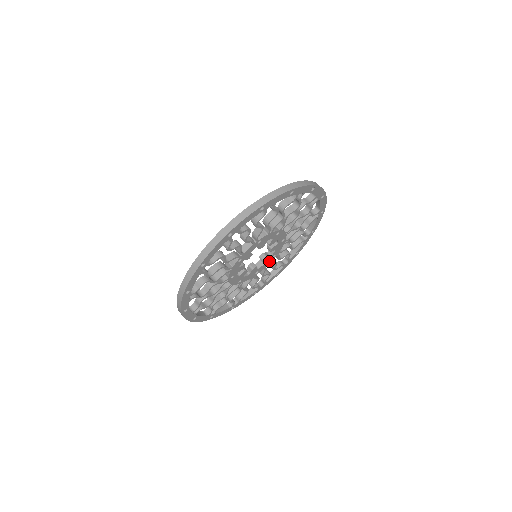
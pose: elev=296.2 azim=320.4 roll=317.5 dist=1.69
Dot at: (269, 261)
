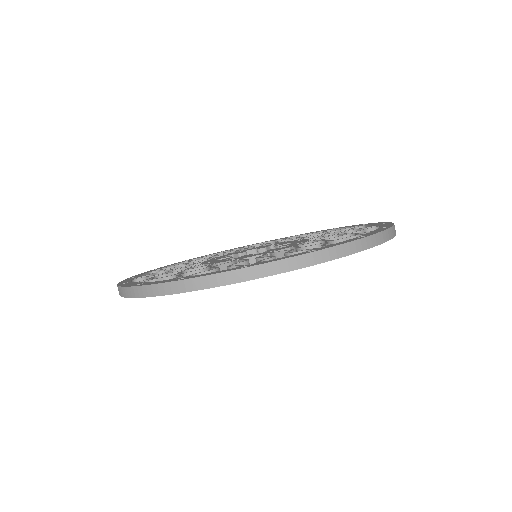
Dot at: occluded
